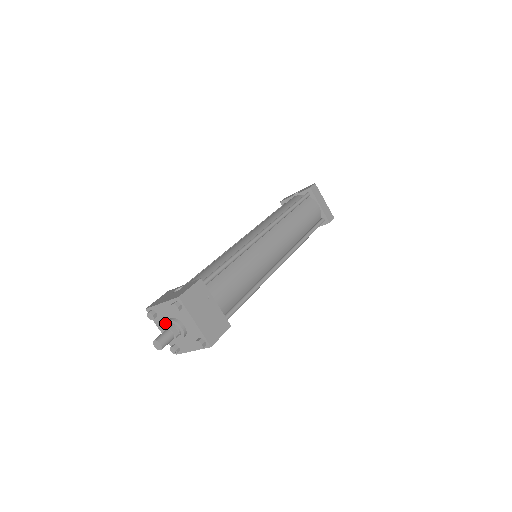
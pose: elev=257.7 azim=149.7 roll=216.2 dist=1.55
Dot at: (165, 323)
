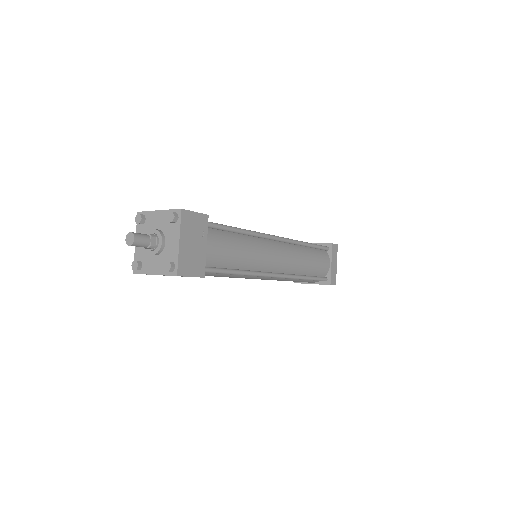
Dot at: occluded
